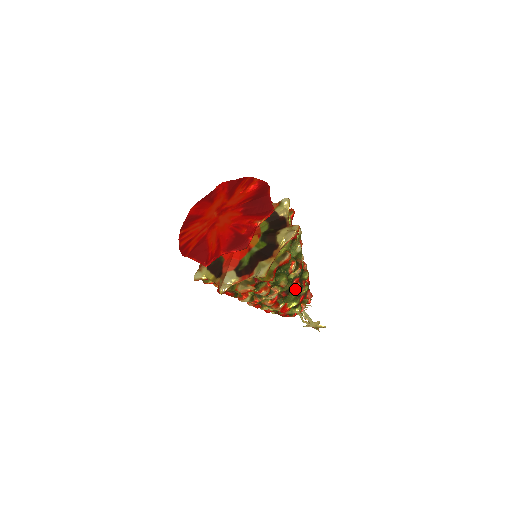
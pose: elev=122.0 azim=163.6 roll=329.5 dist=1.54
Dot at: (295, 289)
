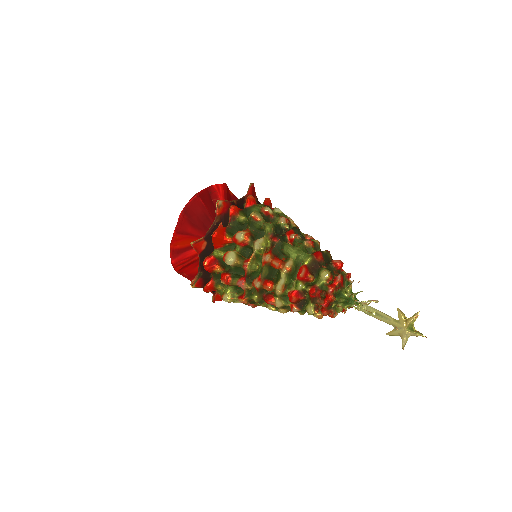
Dot at: (294, 240)
